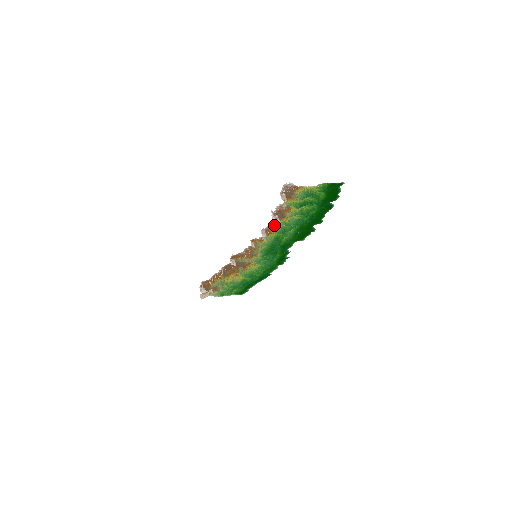
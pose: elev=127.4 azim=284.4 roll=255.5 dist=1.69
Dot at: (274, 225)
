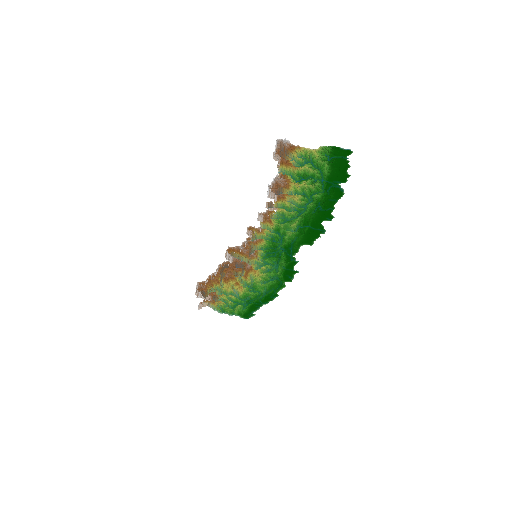
Dot at: (271, 206)
